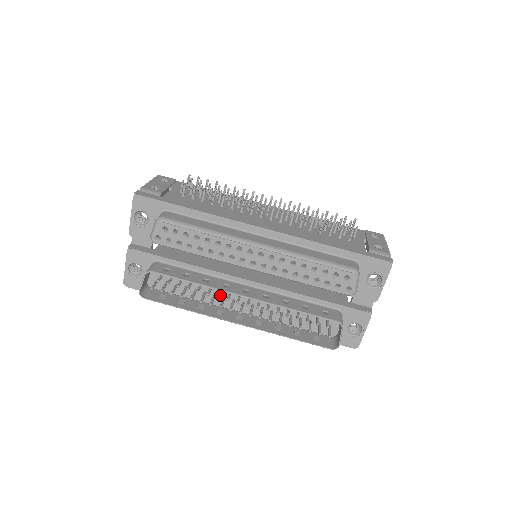
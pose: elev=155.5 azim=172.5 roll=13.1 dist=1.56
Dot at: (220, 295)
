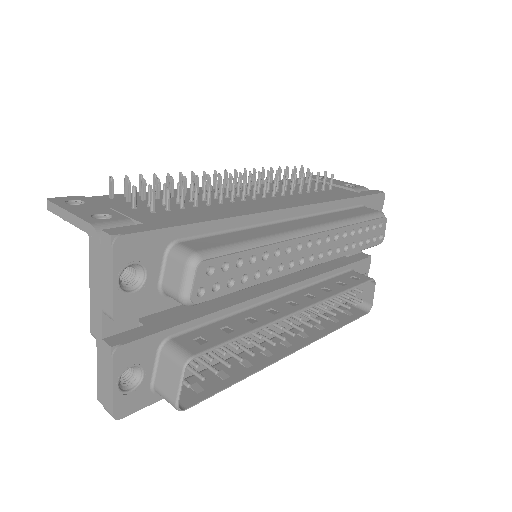
Dot at: occluded
